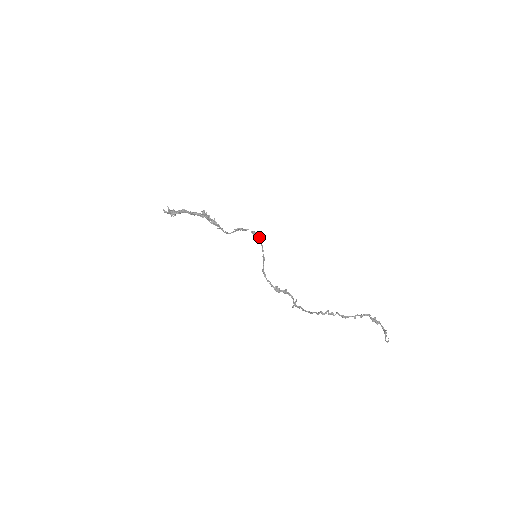
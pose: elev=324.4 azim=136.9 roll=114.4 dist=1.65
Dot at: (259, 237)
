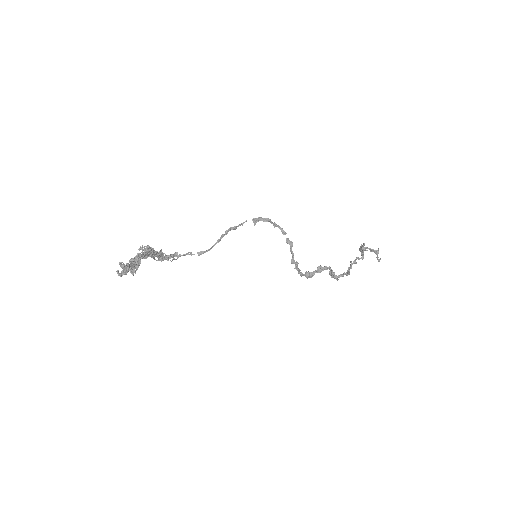
Dot at: (270, 220)
